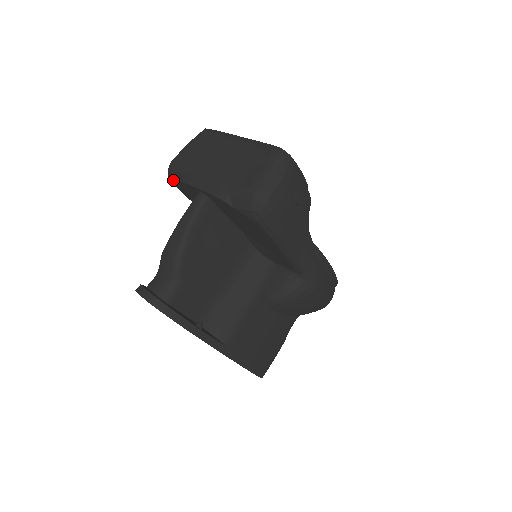
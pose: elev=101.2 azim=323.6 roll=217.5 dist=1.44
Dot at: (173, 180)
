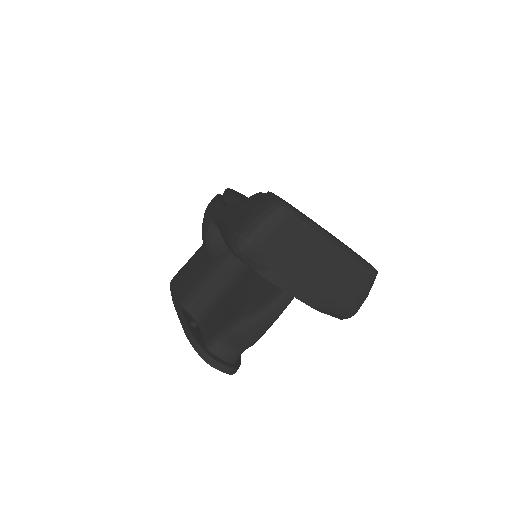
Dot at: (243, 261)
